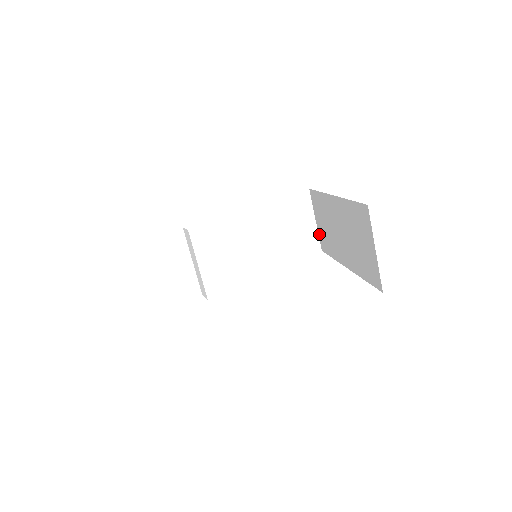
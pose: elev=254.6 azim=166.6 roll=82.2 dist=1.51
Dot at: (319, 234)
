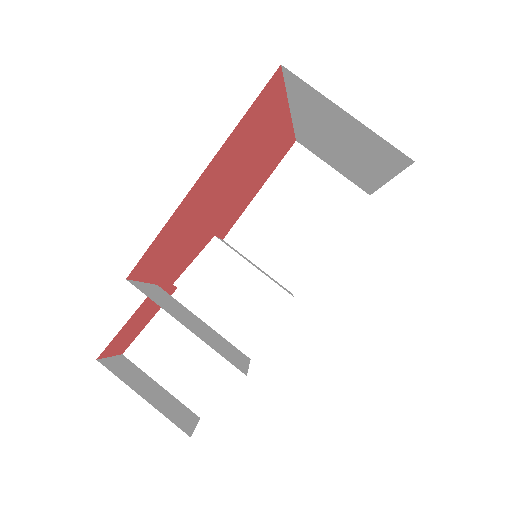
Dot at: (348, 179)
